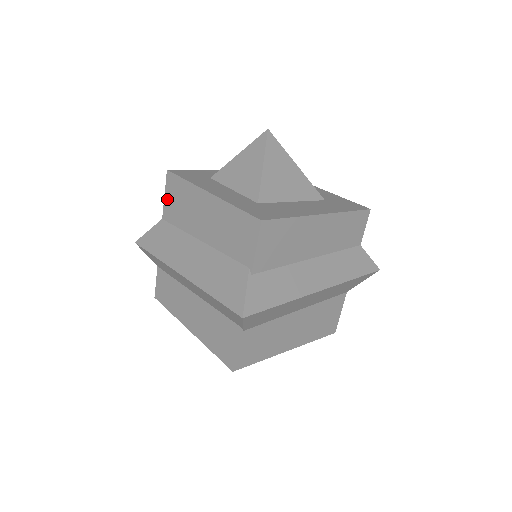
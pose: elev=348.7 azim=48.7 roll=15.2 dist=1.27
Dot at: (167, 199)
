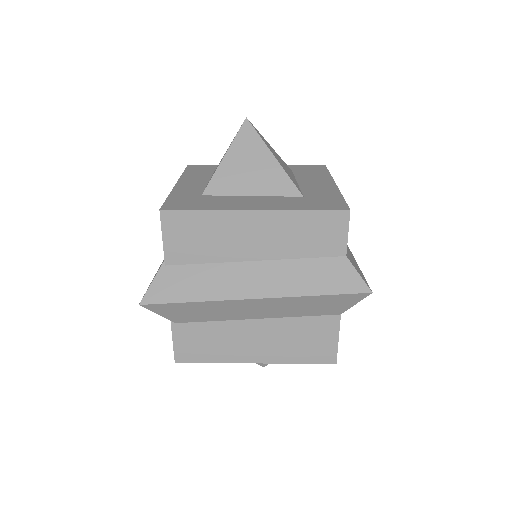
Dot at: occluded
